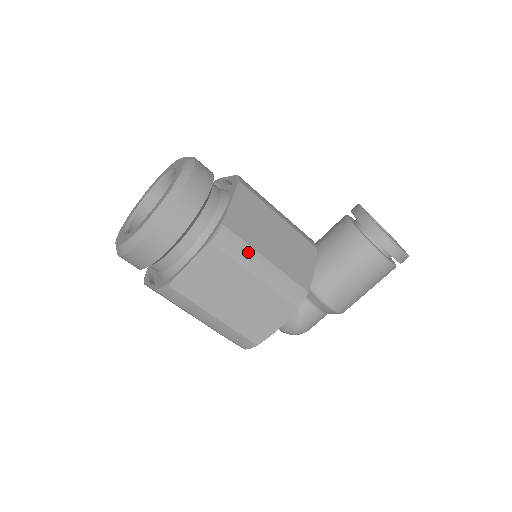
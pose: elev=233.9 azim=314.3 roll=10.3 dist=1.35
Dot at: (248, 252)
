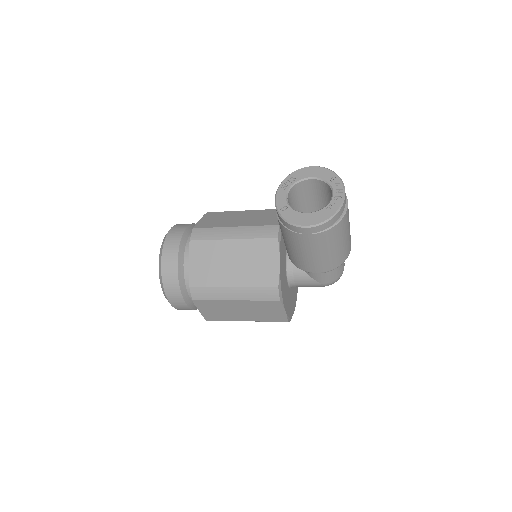
Dot at: (216, 291)
